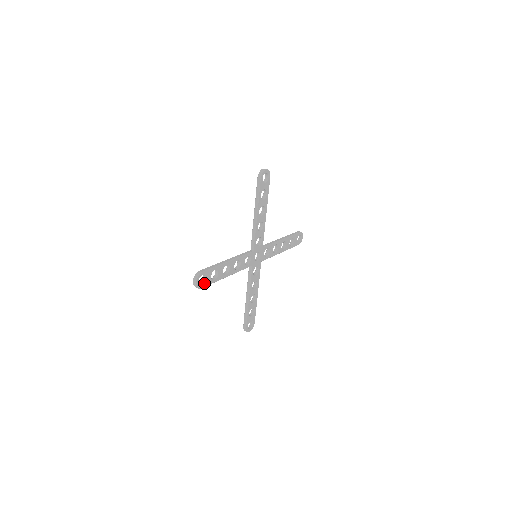
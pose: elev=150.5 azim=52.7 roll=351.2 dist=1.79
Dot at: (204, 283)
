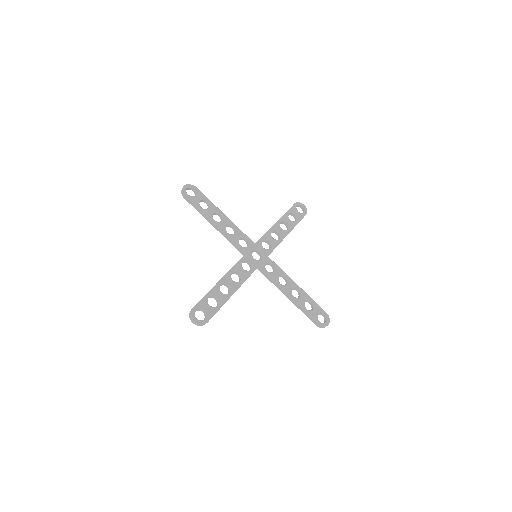
Dot at: (190, 196)
